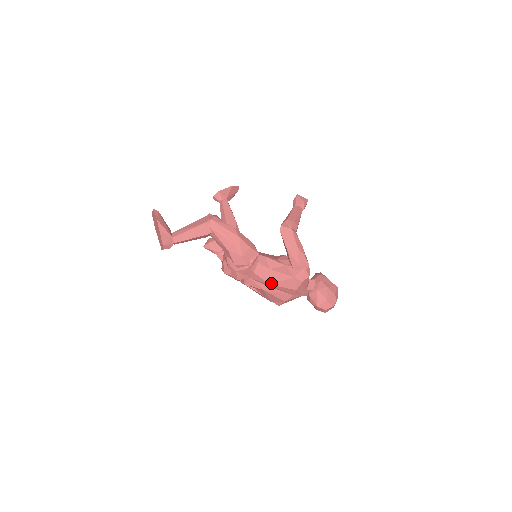
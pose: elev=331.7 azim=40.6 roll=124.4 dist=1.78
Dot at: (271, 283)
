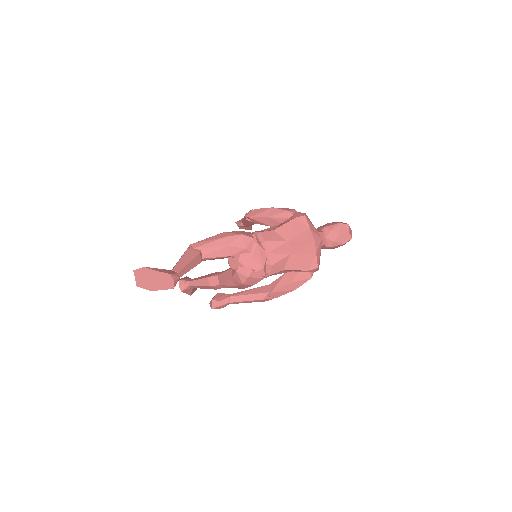
Dot at: (287, 239)
